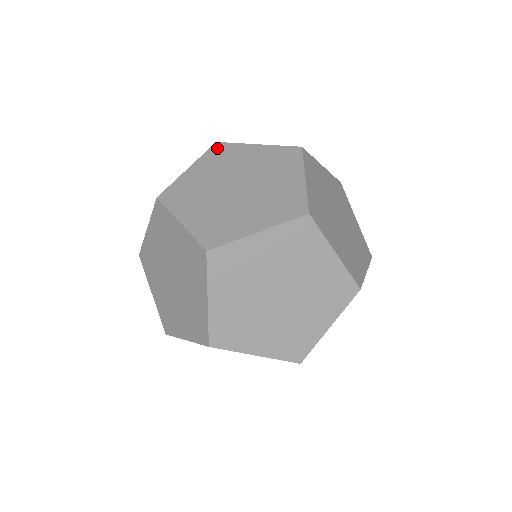
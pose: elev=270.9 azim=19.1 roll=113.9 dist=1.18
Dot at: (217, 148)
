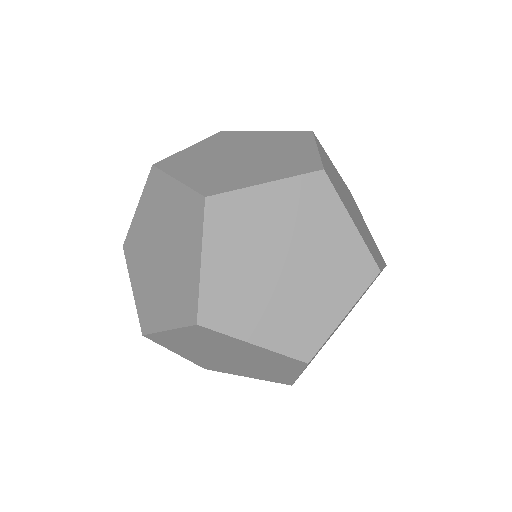
Dot at: (215, 209)
